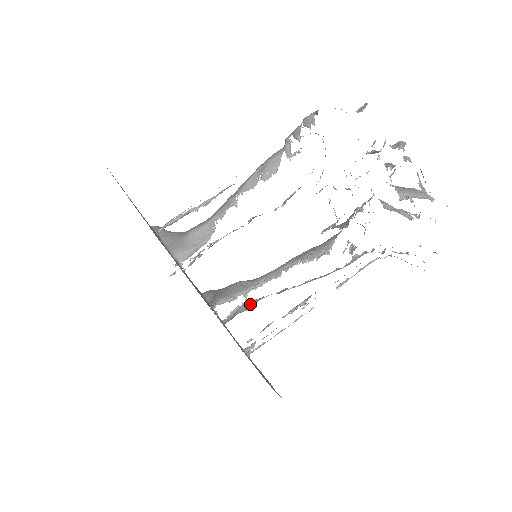
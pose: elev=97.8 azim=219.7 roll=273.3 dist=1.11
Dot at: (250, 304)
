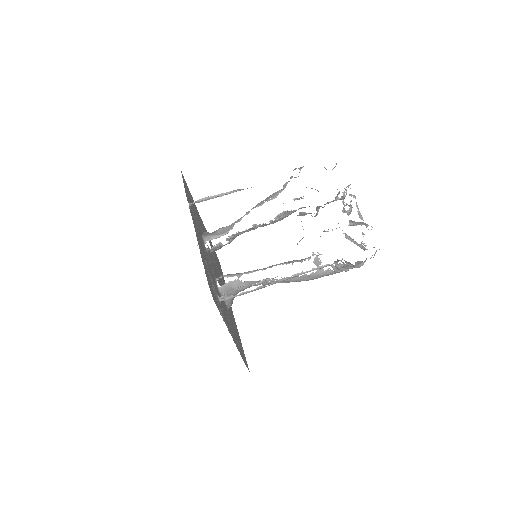
Dot at: (241, 285)
